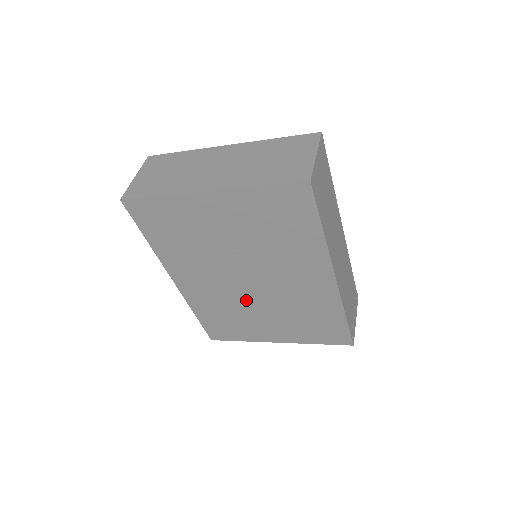
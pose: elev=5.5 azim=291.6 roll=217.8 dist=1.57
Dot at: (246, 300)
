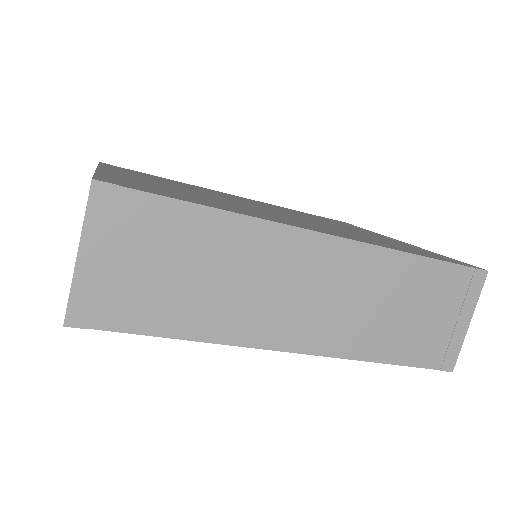
Dot at: occluded
